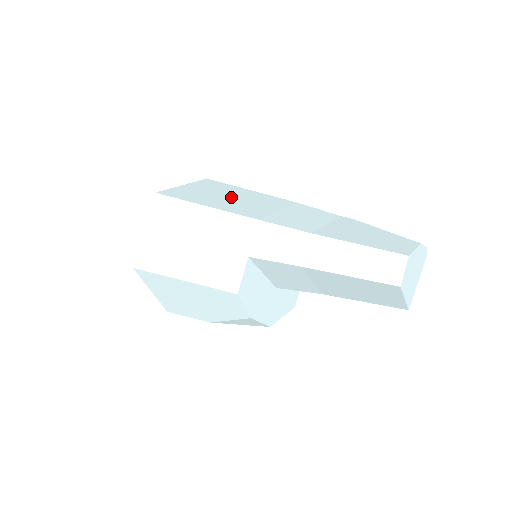
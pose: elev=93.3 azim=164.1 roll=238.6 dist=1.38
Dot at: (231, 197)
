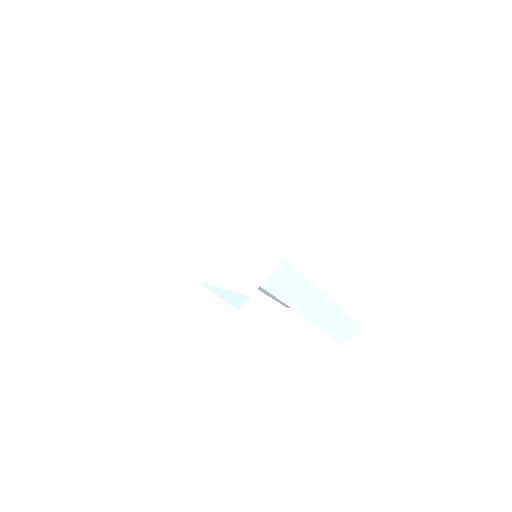
Dot at: occluded
